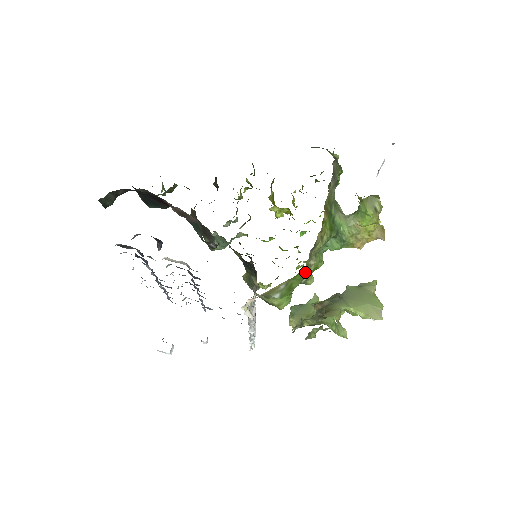
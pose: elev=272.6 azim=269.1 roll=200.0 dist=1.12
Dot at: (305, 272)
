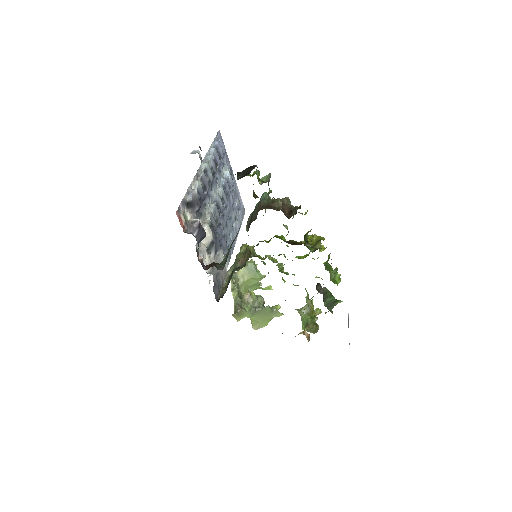
Dot at: occluded
